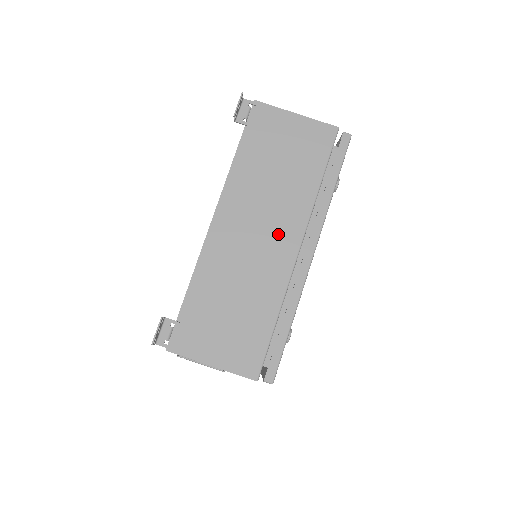
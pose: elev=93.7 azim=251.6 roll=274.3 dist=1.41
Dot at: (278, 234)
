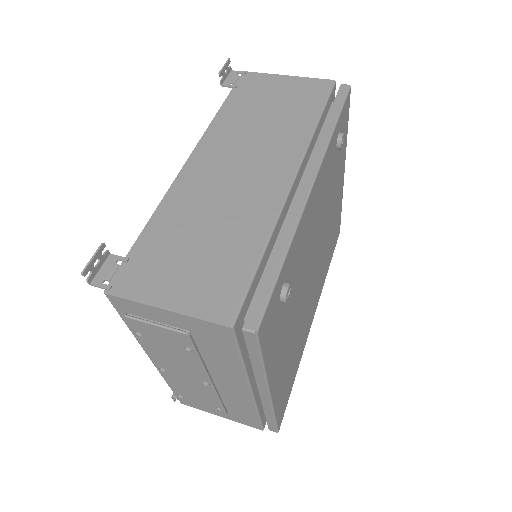
Dot at: (267, 166)
